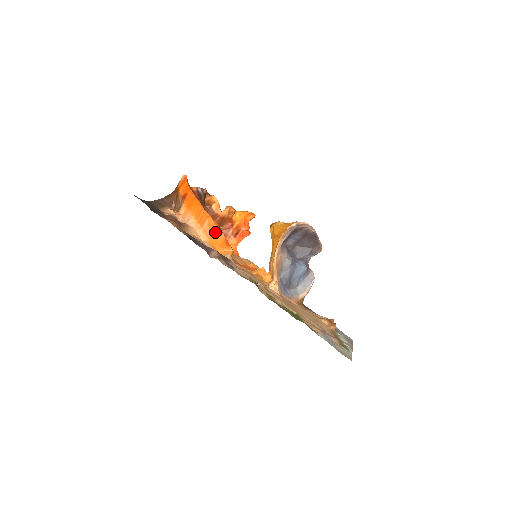
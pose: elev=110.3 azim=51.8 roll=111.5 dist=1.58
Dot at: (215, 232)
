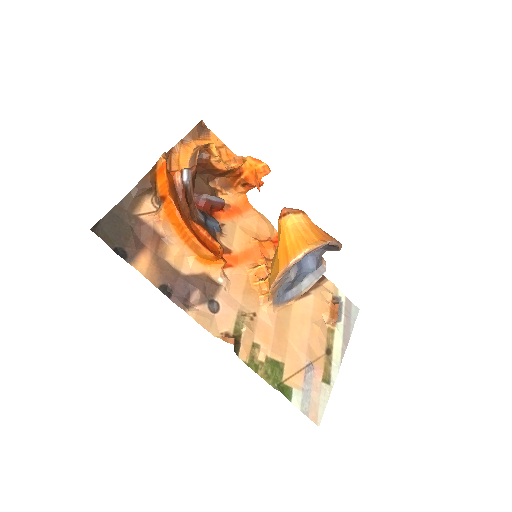
Dot at: (201, 252)
